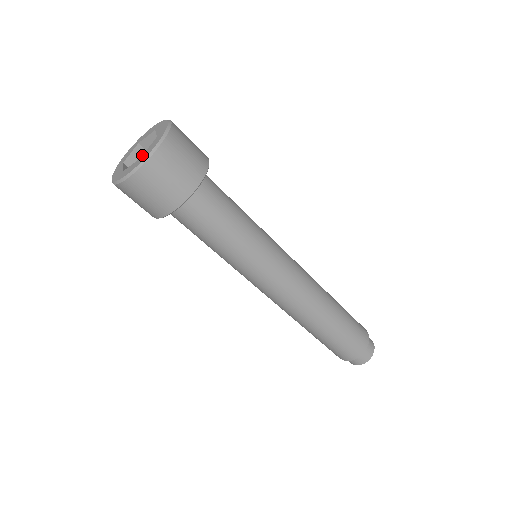
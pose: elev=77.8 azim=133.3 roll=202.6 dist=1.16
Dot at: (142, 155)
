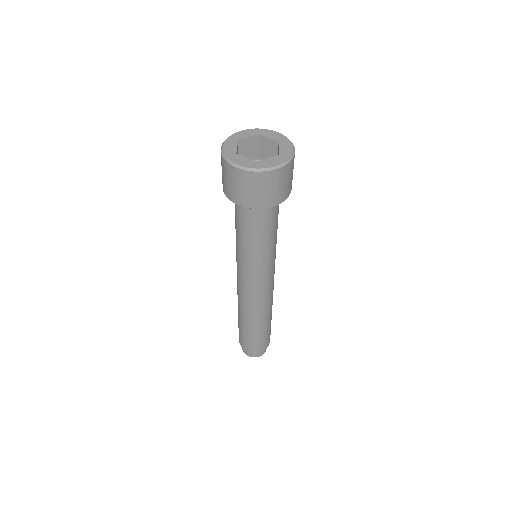
Dot at: (253, 143)
